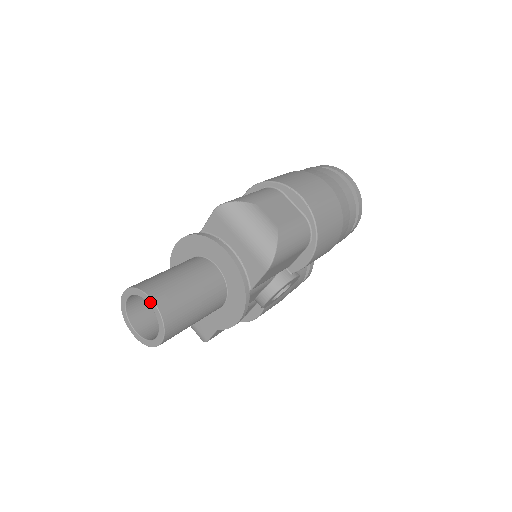
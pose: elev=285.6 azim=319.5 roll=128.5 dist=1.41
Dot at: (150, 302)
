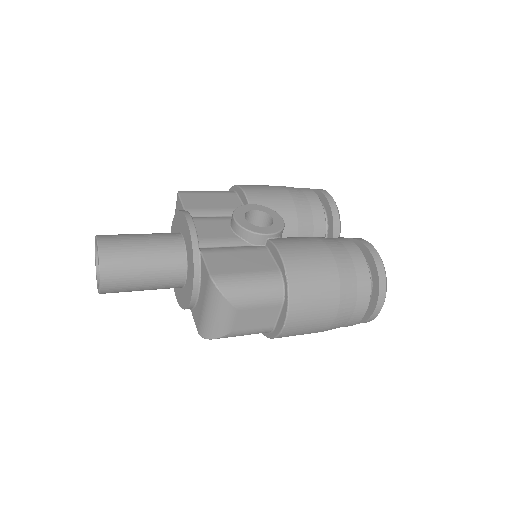
Dot at: (99, 281)
